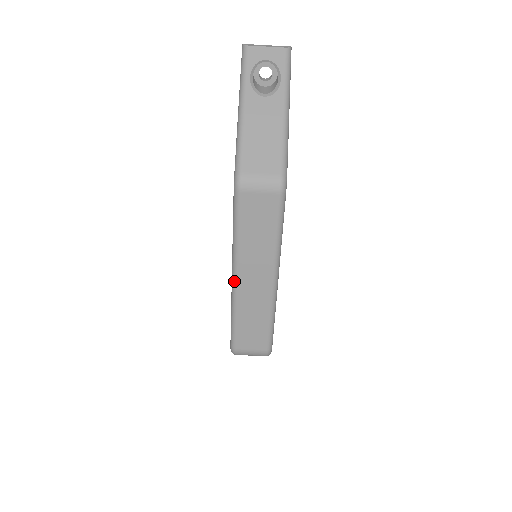
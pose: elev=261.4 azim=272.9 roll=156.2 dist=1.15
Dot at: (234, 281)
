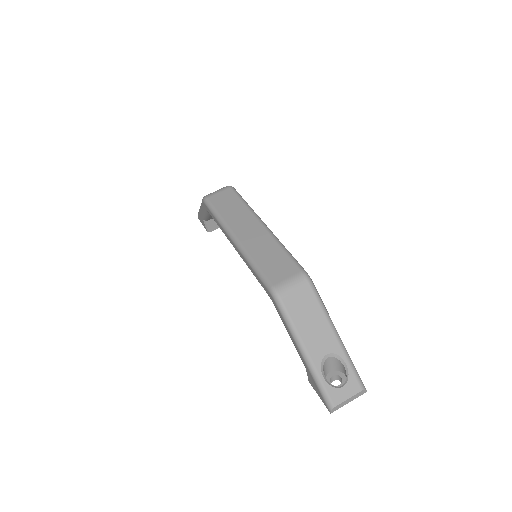
Dot at: (235, 240)
